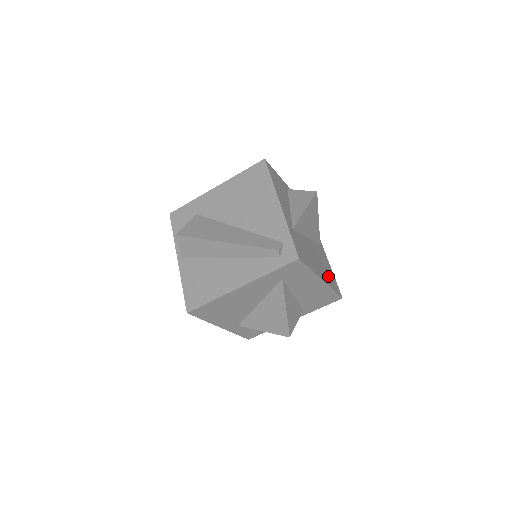
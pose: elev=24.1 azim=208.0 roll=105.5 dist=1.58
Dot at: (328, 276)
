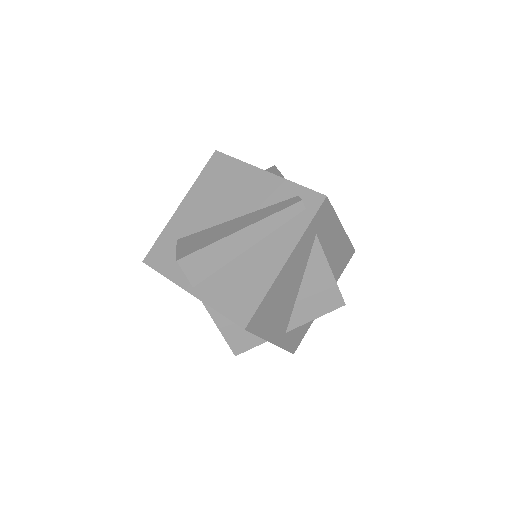
Dot at: occluded
